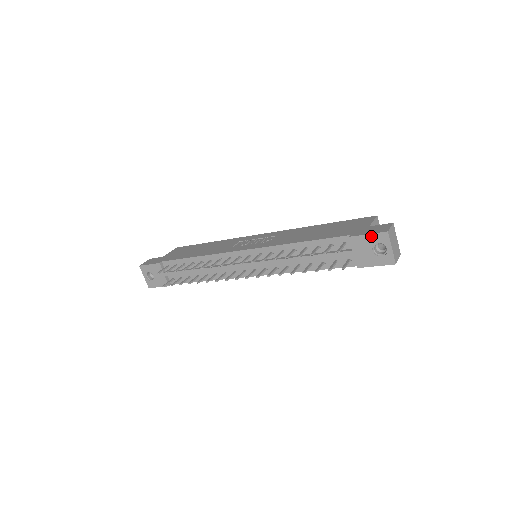
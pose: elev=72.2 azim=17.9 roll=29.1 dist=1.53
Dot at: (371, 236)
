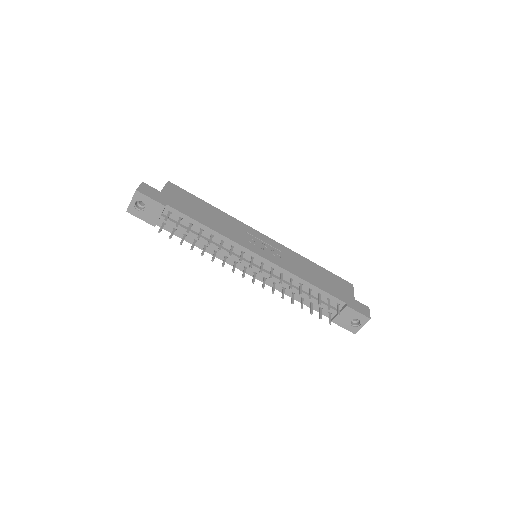
Dot at: (359, 314)
